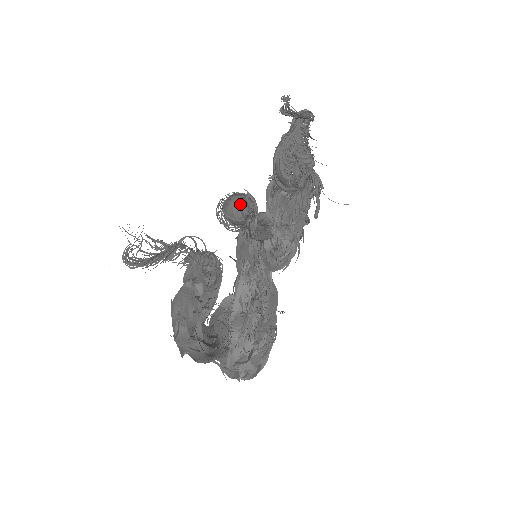
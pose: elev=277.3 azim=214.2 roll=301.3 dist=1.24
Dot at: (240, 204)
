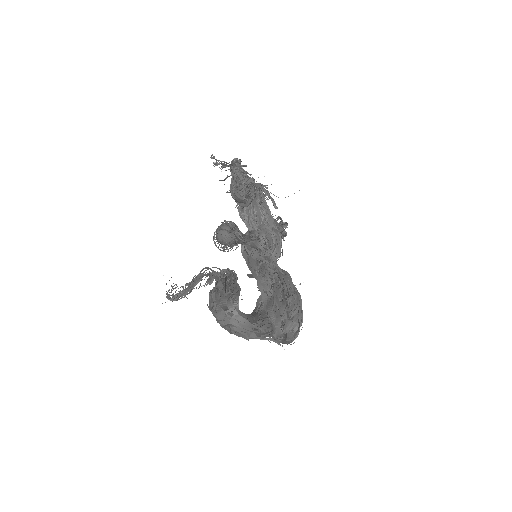
Dot at: (222, 227)
